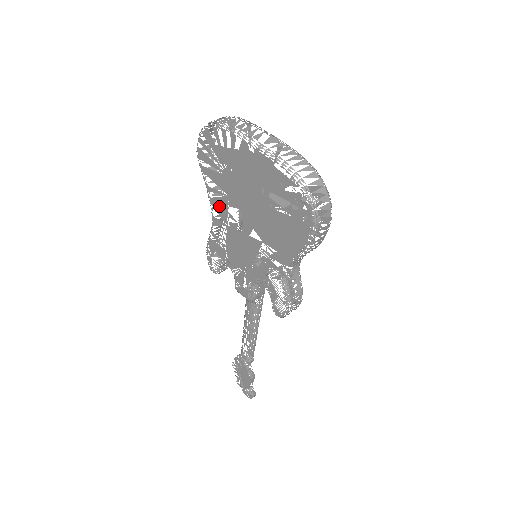
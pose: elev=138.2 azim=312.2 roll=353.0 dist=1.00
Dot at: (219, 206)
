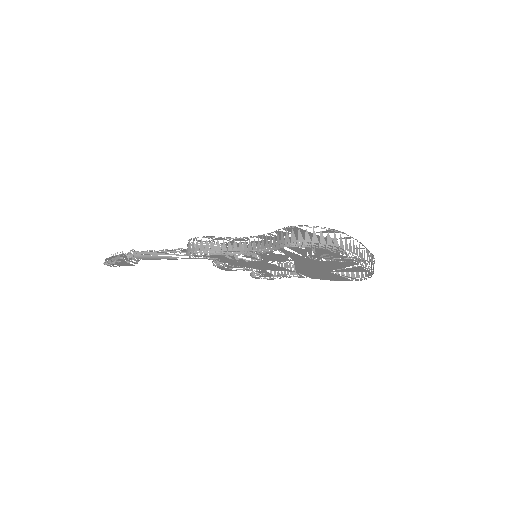
Dot at: (270, 258)
